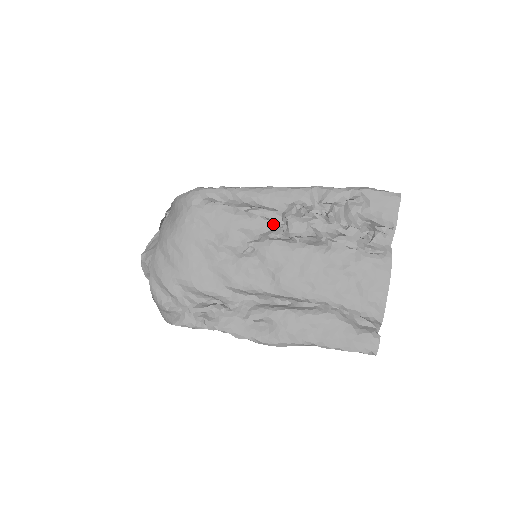
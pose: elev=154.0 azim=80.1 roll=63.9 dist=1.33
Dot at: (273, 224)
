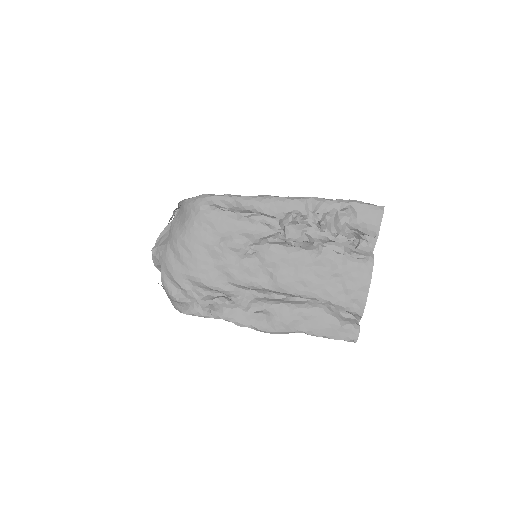
Dot at: (272, 230)
